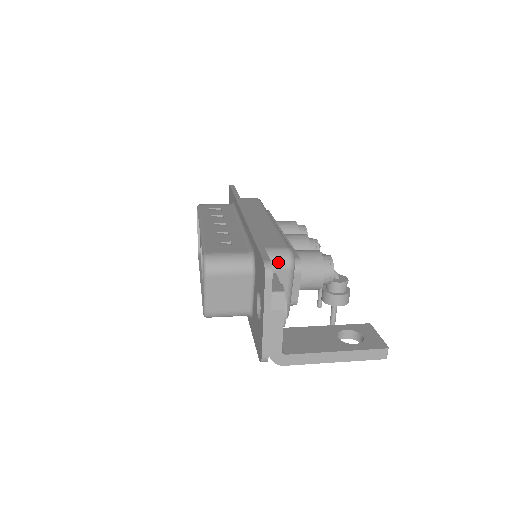
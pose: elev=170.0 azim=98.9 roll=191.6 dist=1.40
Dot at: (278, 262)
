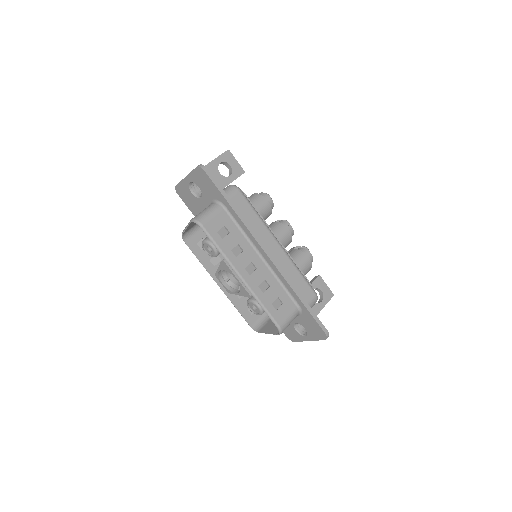
Dot at: occluded
